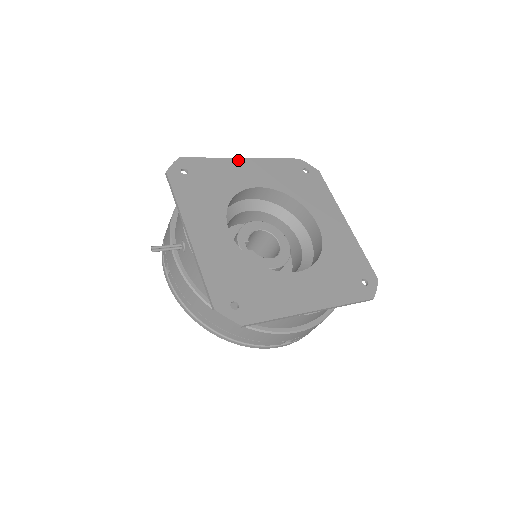
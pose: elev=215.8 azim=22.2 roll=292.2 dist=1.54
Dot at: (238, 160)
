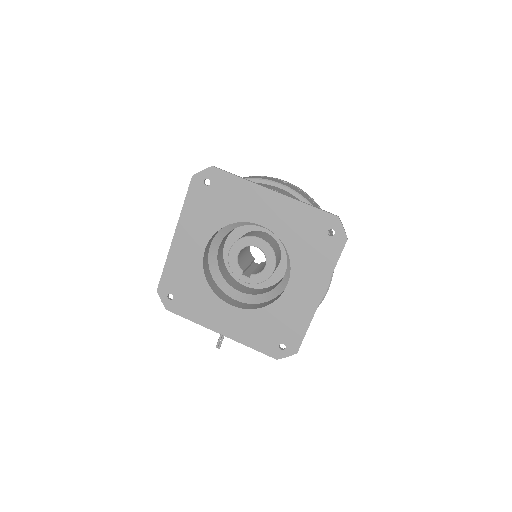
Dot at: (174, 244)
